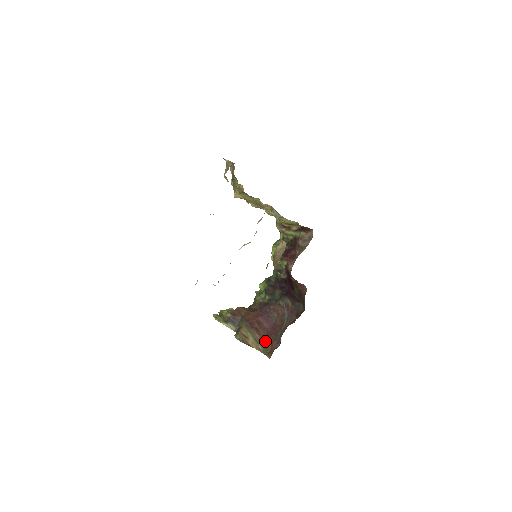
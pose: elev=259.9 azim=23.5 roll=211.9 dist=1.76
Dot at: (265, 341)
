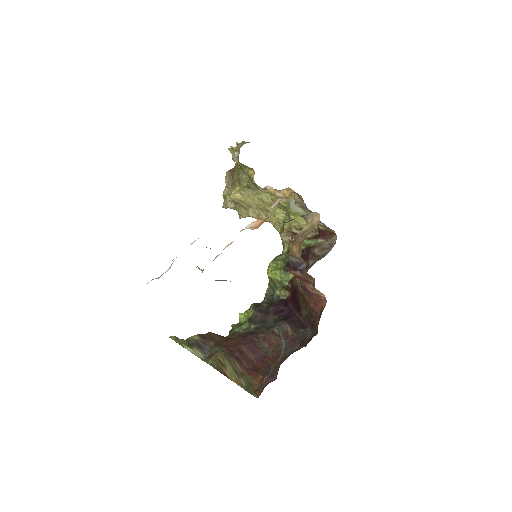
Dot at: (250, 375)
